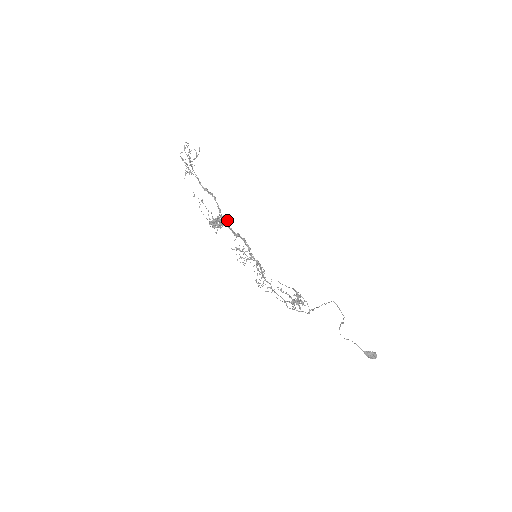
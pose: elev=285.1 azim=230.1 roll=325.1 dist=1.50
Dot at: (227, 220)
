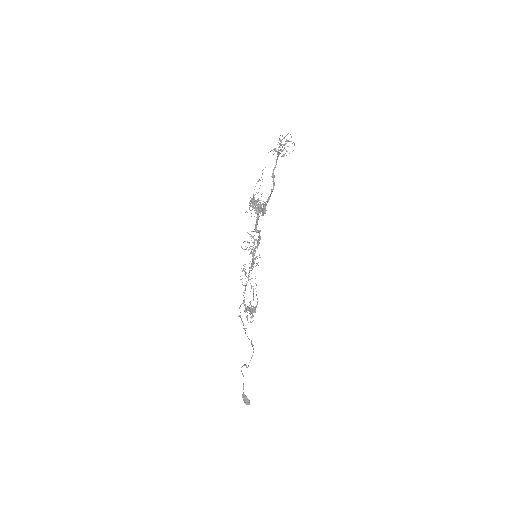
Dot at: (264, 212)
